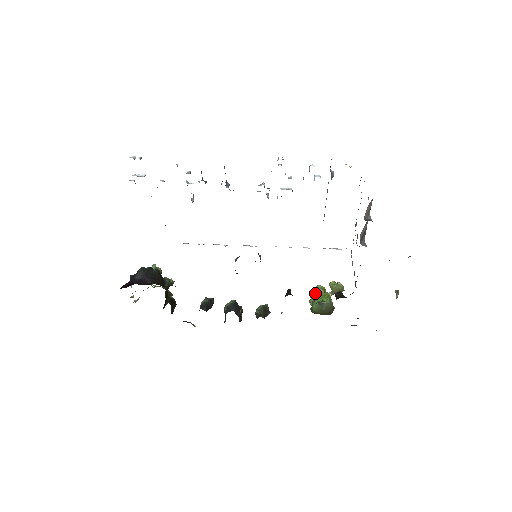
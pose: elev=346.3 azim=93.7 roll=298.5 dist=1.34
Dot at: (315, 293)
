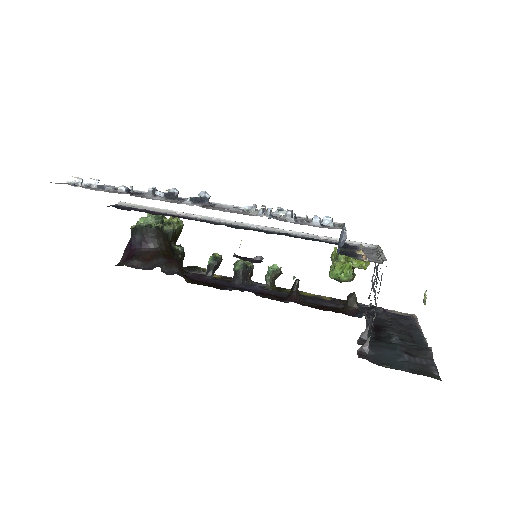
Dot at: (334, 263)
